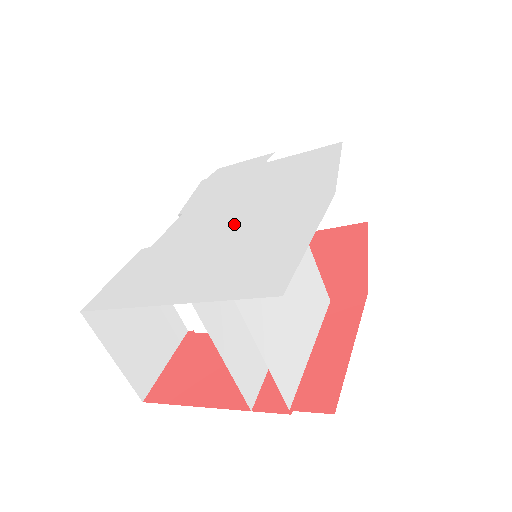
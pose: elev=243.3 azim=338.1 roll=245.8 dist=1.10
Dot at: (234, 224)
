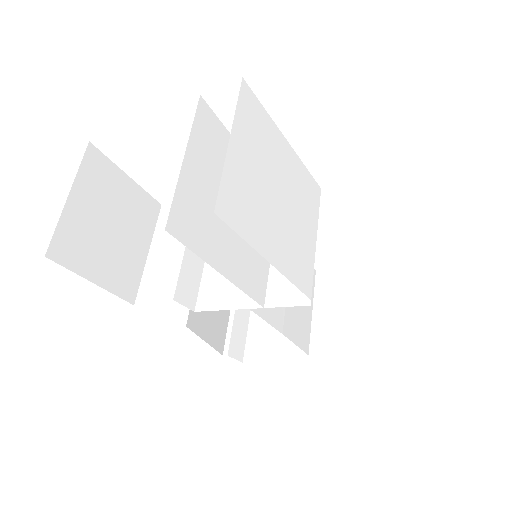
Dot at: occluded
